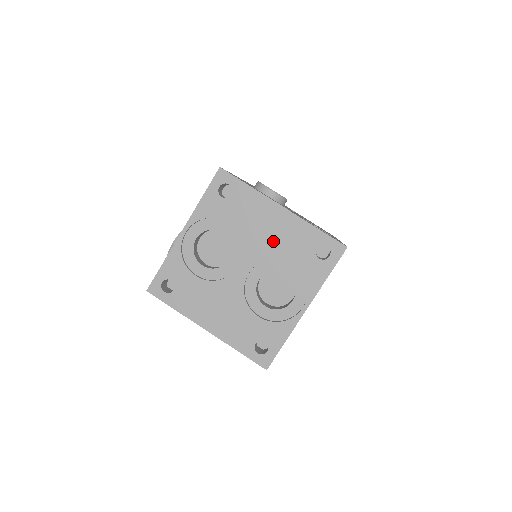
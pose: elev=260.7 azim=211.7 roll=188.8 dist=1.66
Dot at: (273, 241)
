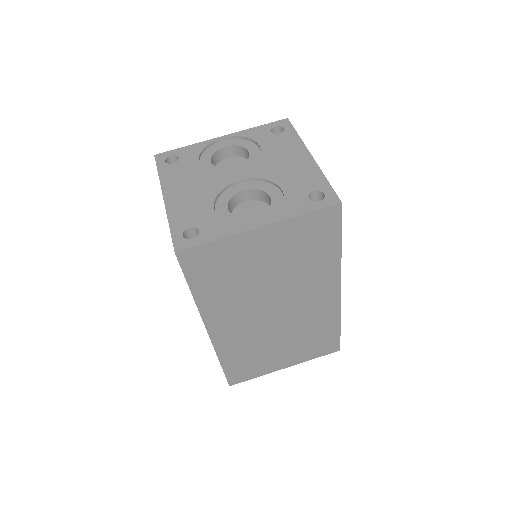
Dot at: (282, 171)
